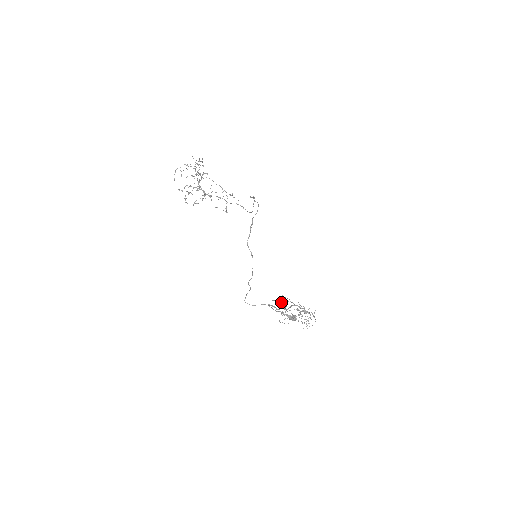
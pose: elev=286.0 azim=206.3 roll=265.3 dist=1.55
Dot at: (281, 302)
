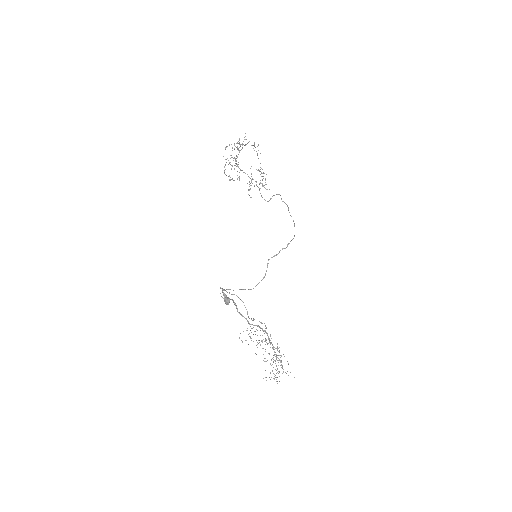
Dot at: (254, 319)
